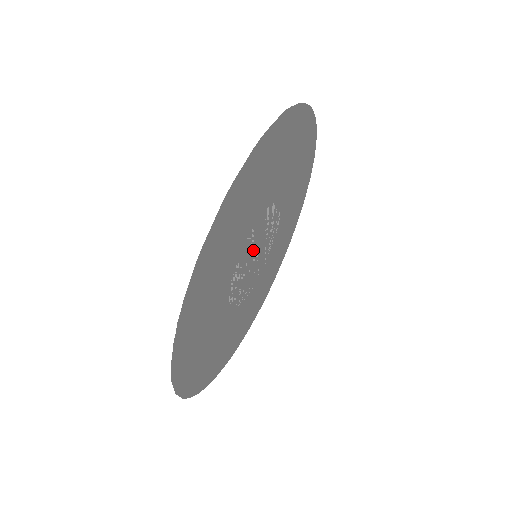
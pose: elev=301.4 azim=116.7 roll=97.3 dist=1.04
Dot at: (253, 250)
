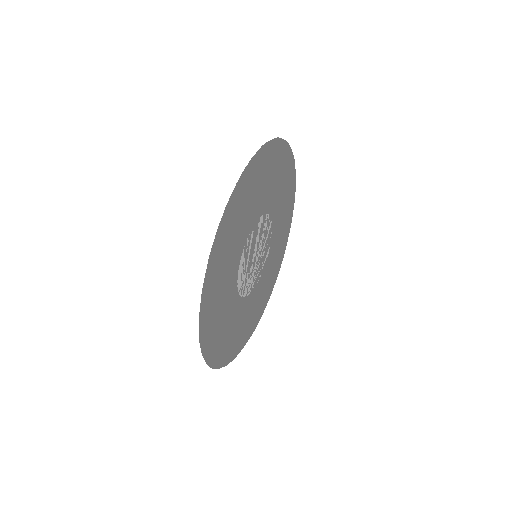
Dot at: (258, 242)
